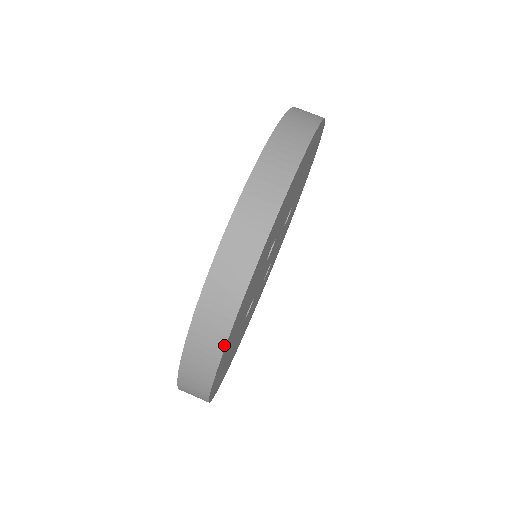
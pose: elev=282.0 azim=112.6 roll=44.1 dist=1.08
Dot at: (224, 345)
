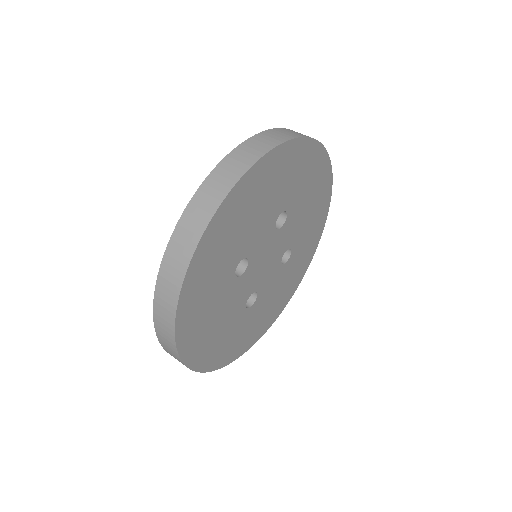
Dot at: (255, 162)
